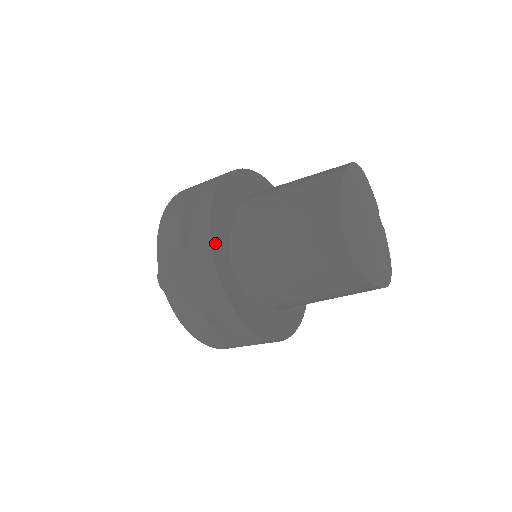
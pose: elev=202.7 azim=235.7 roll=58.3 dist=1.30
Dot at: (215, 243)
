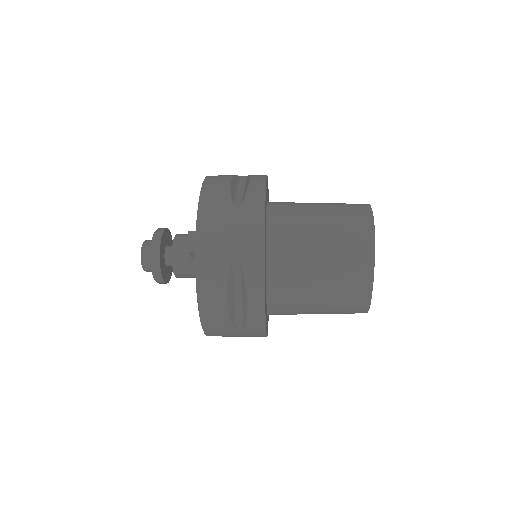
Dot at: occluded
